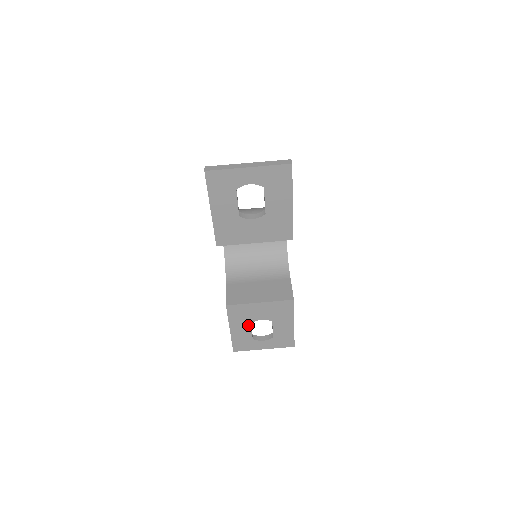
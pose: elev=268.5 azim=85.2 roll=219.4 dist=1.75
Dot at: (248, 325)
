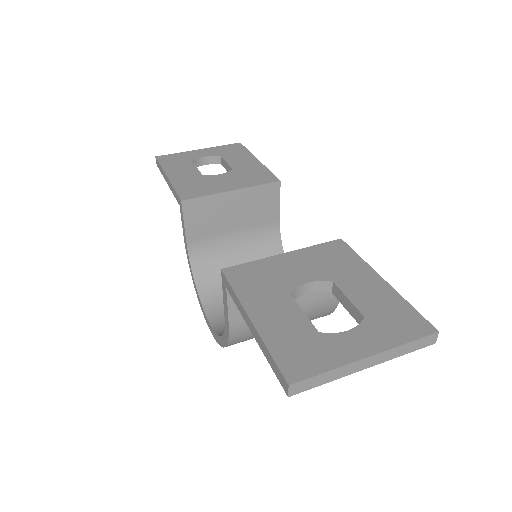
Dot at: (286, 300)
